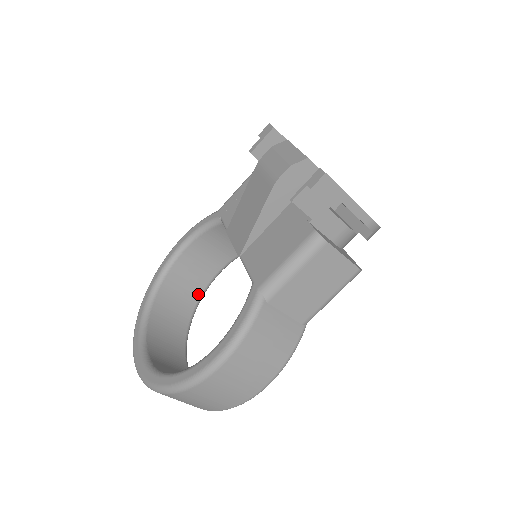
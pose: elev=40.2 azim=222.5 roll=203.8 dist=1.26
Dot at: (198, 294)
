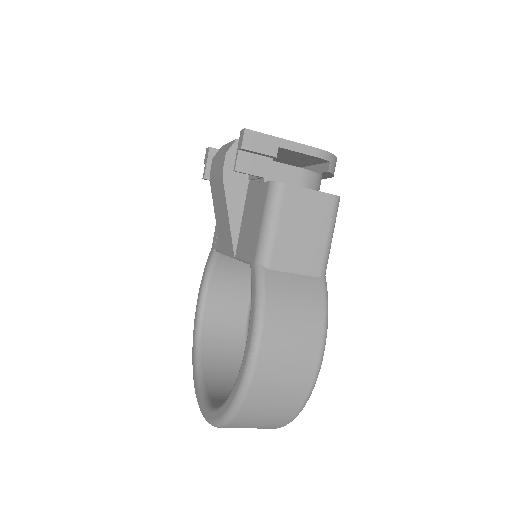
Dot at: (242, 336)
